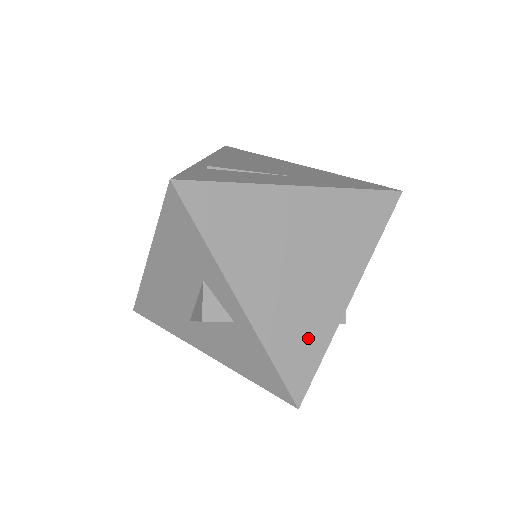
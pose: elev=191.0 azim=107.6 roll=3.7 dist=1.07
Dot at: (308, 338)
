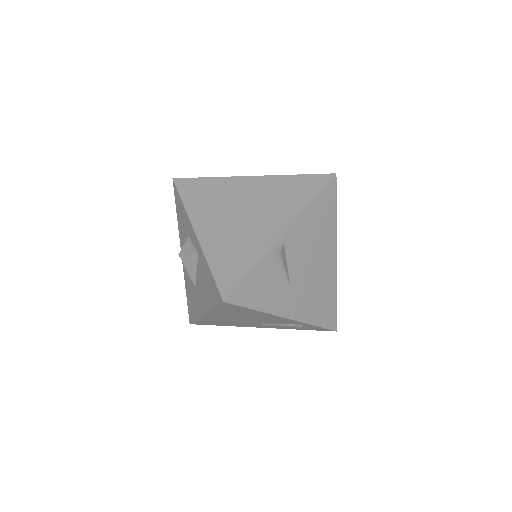
Dot at: (241, 256)
